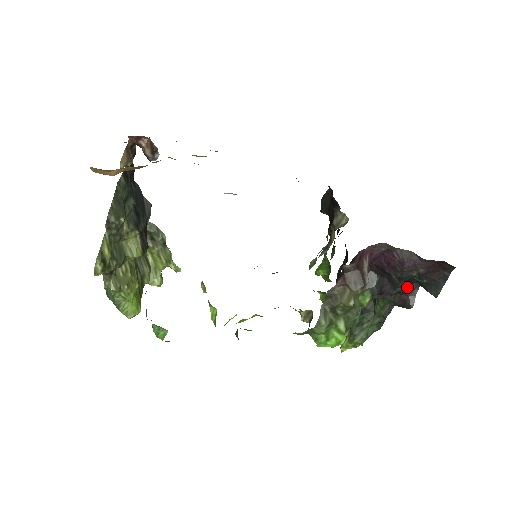
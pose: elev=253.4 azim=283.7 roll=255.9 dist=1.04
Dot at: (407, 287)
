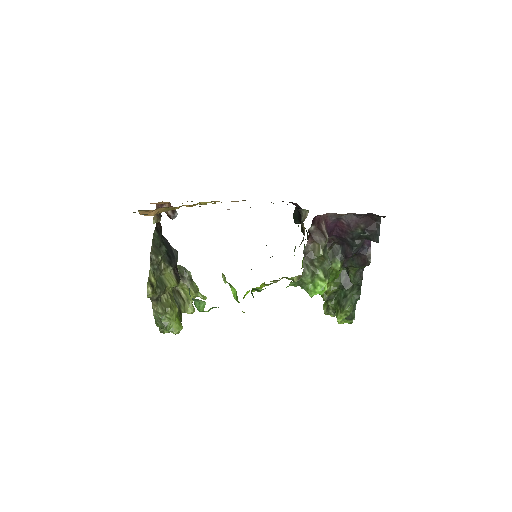
Dot at: (359, 244)
